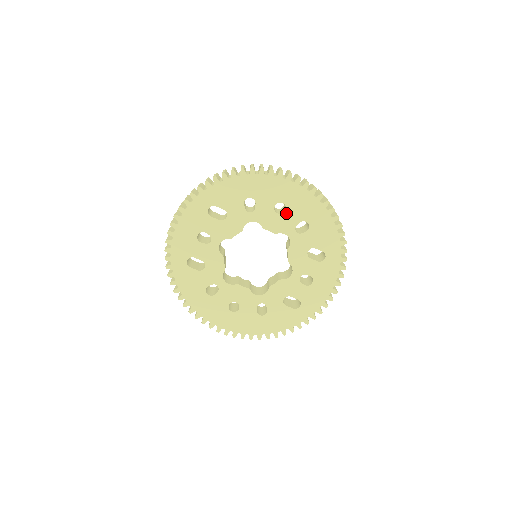
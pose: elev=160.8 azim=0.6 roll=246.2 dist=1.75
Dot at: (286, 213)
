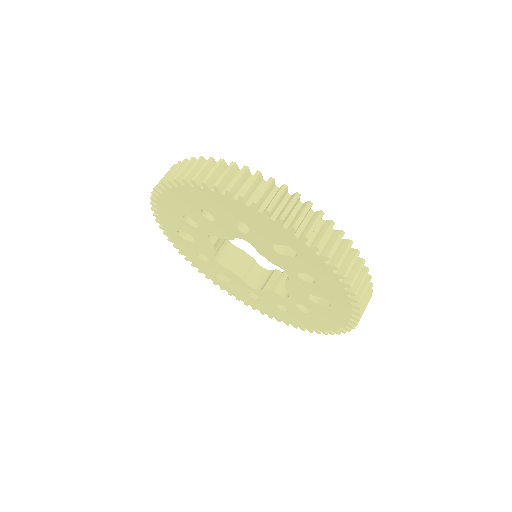
Dot at: (216, 218)
